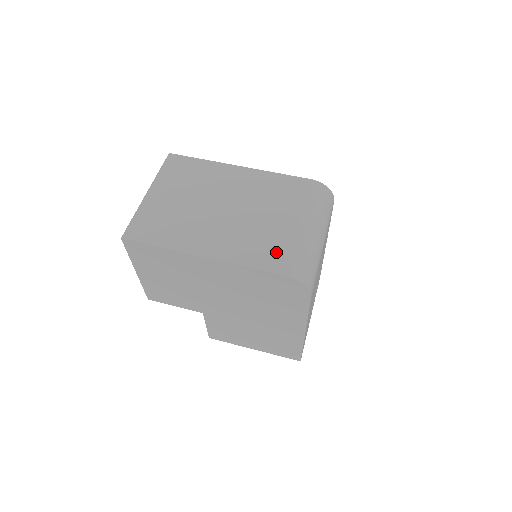
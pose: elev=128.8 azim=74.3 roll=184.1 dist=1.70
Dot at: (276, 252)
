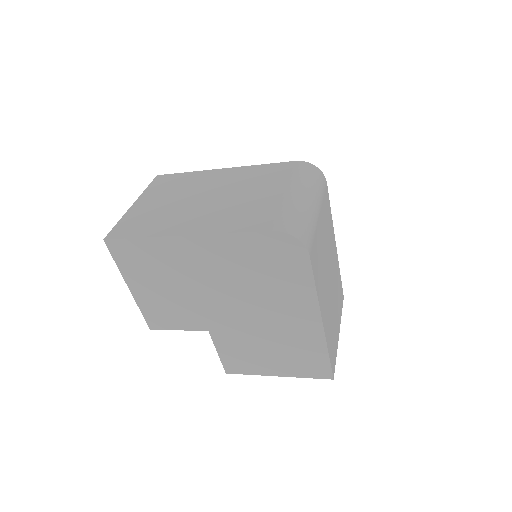
Dot at: (262, 216)
